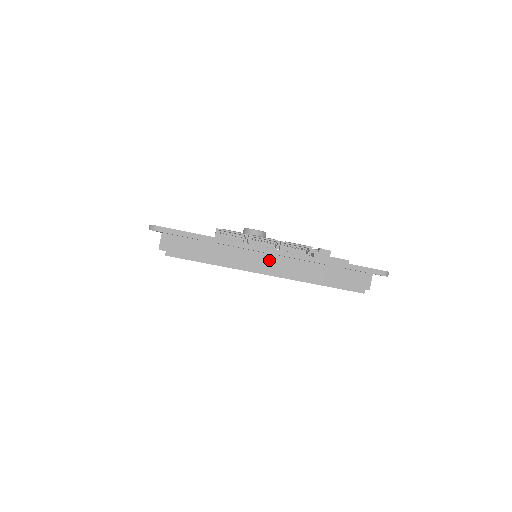
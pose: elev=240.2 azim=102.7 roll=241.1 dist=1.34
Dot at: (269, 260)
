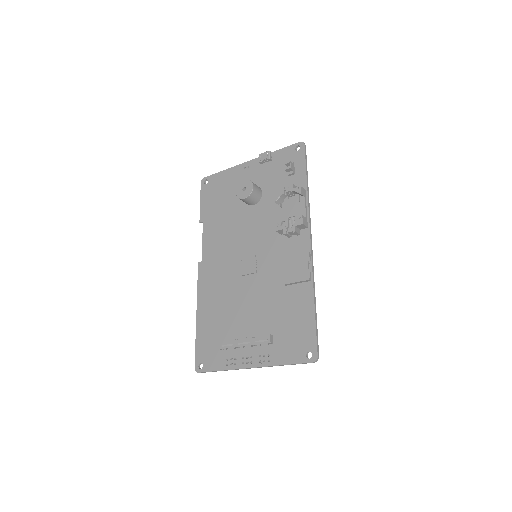
Dot at: occluded
